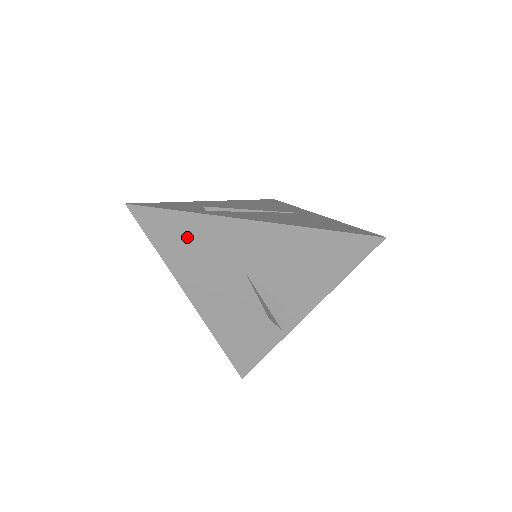
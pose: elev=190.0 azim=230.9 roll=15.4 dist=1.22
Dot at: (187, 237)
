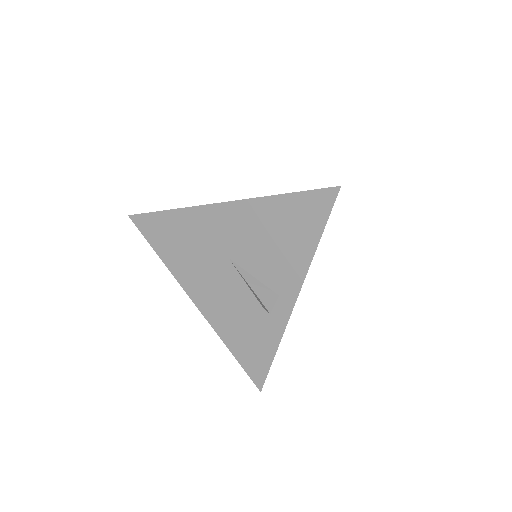
Dot at: (177, 235)
